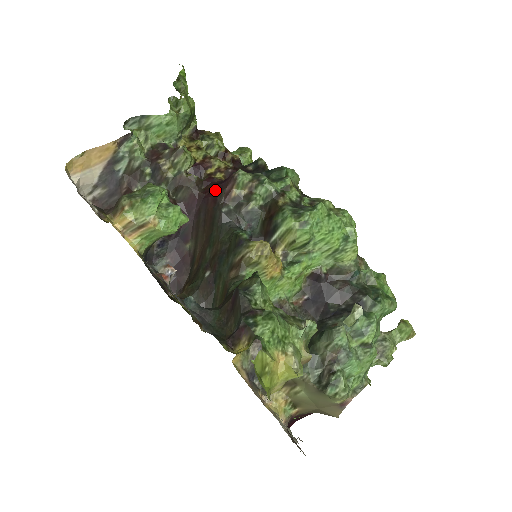
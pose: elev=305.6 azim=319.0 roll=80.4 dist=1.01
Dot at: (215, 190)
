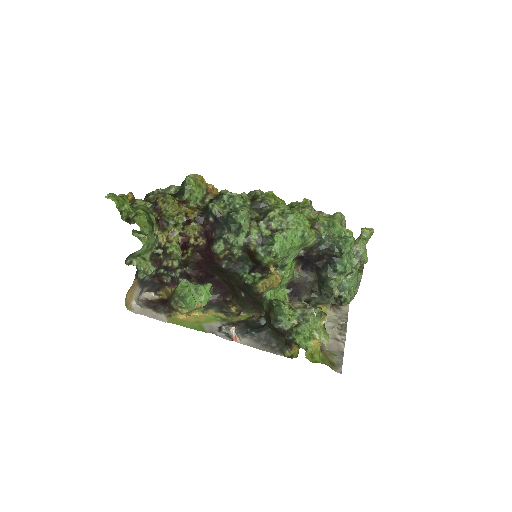
Dot at: (208, 257)
